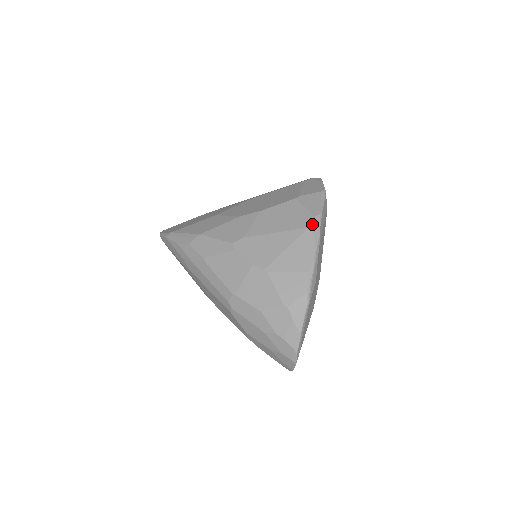
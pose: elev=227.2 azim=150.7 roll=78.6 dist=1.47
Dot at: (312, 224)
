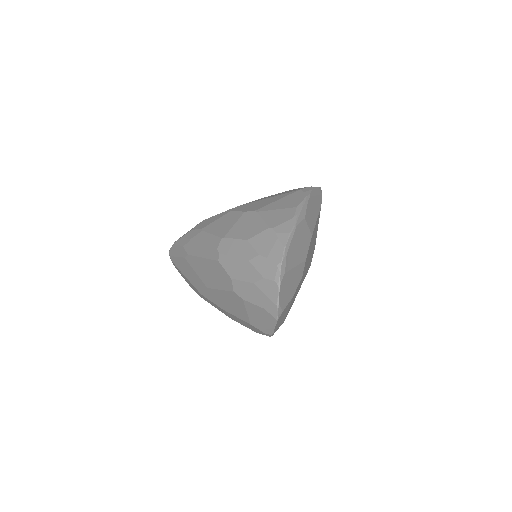
Dot at: (304, 188)
